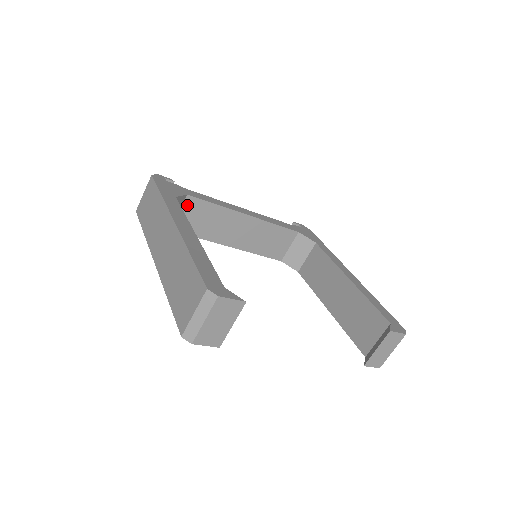
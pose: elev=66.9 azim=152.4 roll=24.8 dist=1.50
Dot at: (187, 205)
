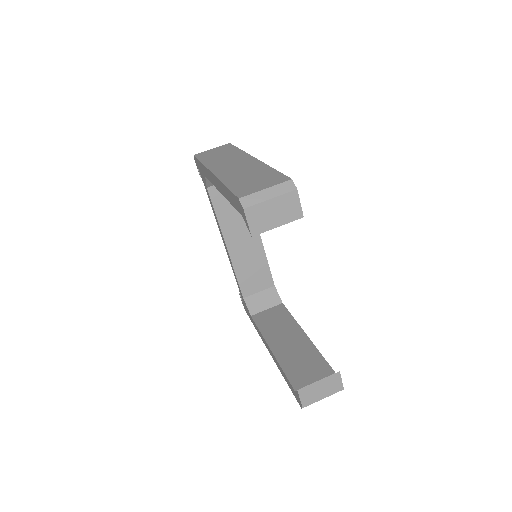
Dot at: occluded
